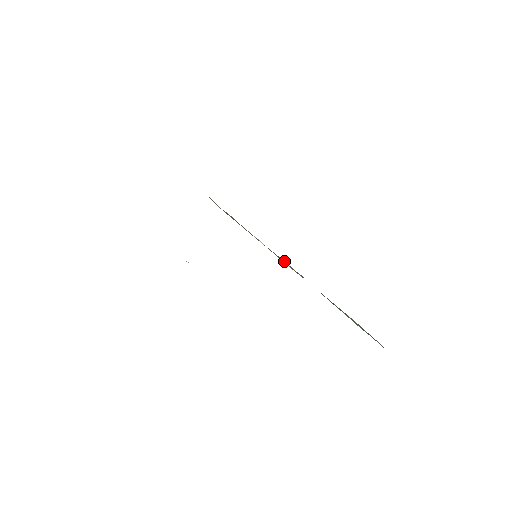
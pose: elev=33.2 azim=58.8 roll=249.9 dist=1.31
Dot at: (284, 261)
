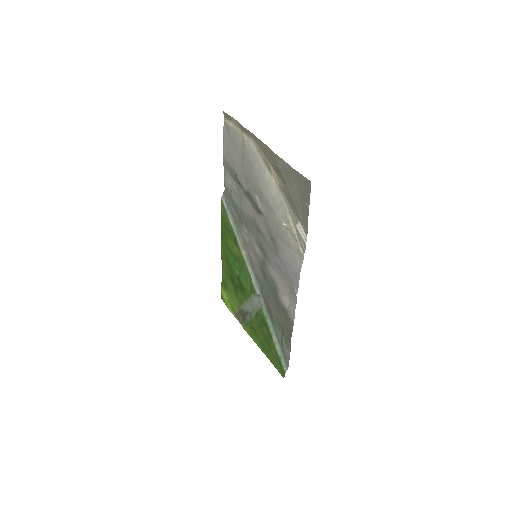
Dot at: (254, 274)
